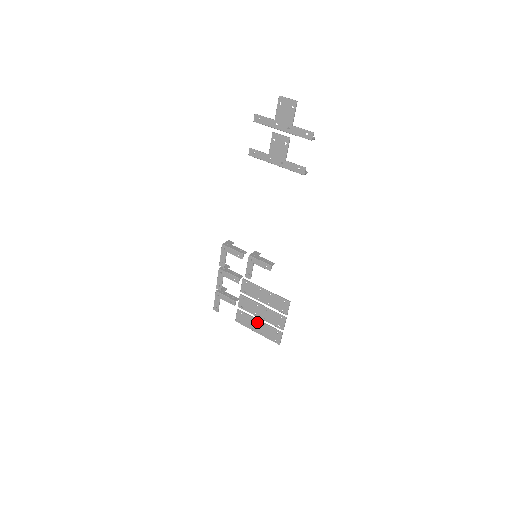
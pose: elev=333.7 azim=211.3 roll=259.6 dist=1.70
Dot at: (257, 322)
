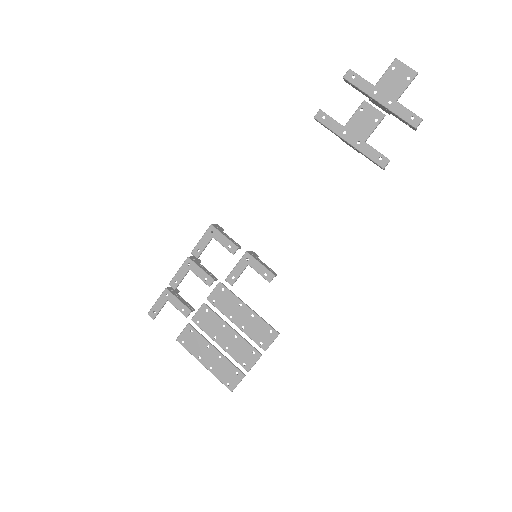
Dot at: (212, 350)
